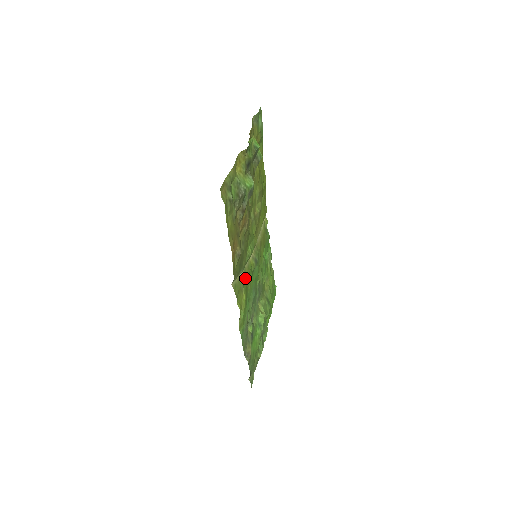
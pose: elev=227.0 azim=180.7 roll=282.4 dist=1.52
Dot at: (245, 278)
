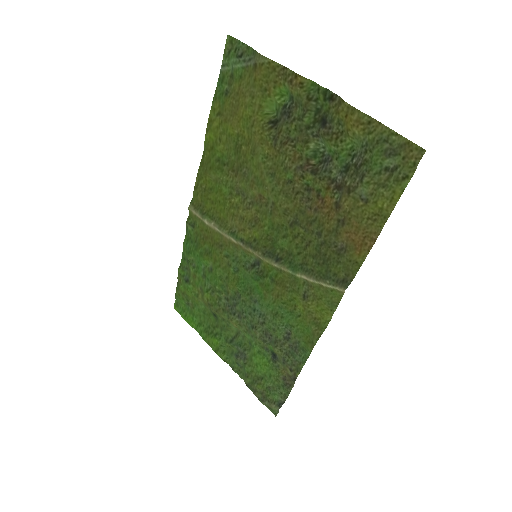
Dot at: (293, 284)
